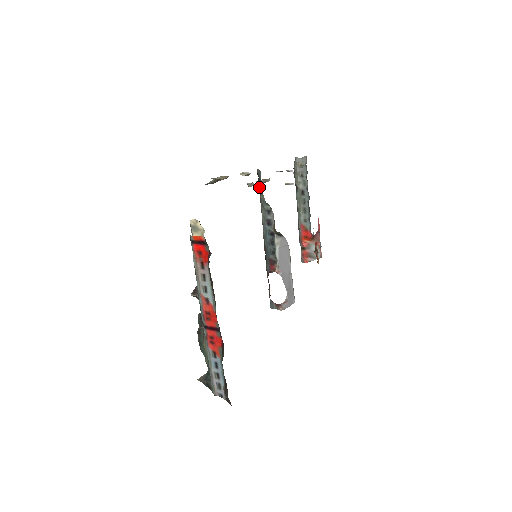
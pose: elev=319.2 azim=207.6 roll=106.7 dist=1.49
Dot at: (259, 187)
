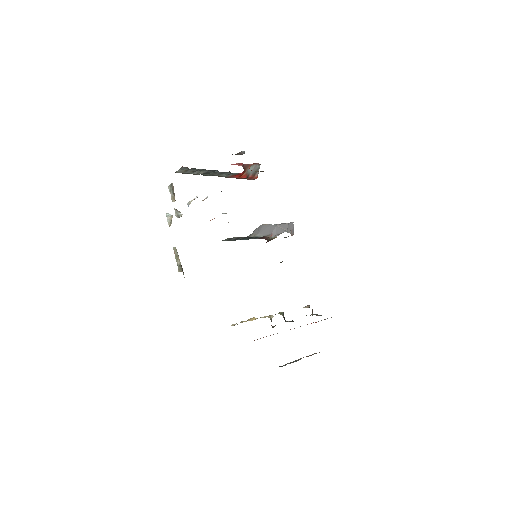
Dot at: occluded
